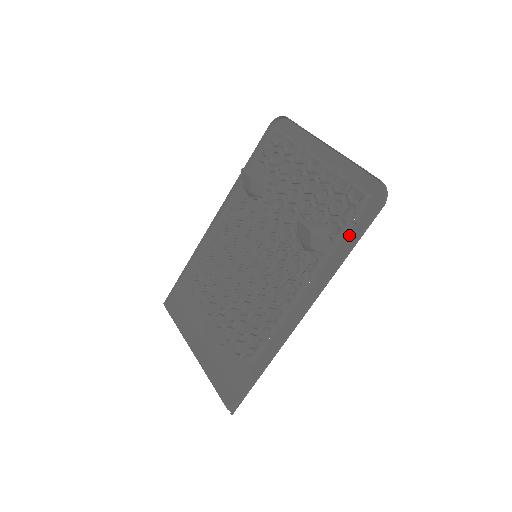
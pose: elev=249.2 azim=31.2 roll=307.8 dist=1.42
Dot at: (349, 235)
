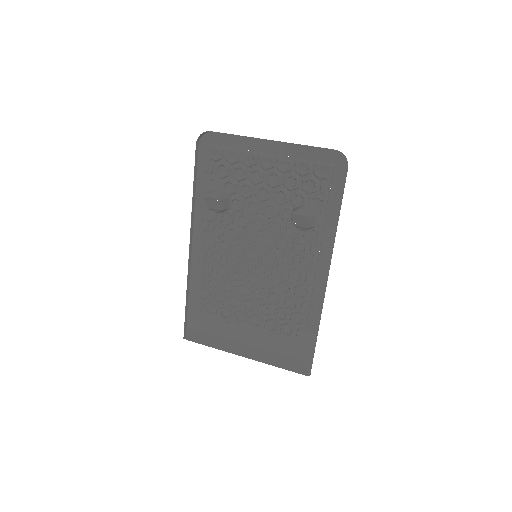
Dot at: (331, 201)
